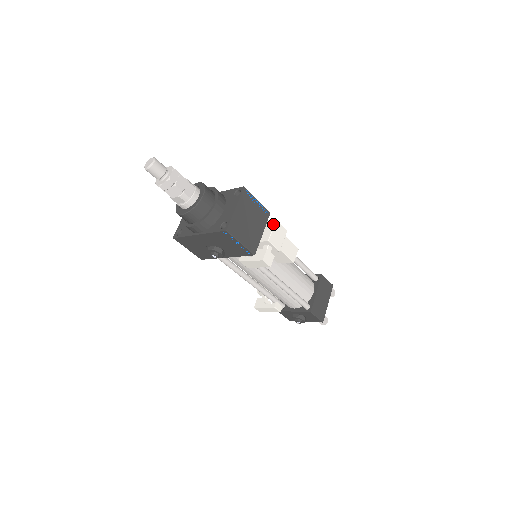
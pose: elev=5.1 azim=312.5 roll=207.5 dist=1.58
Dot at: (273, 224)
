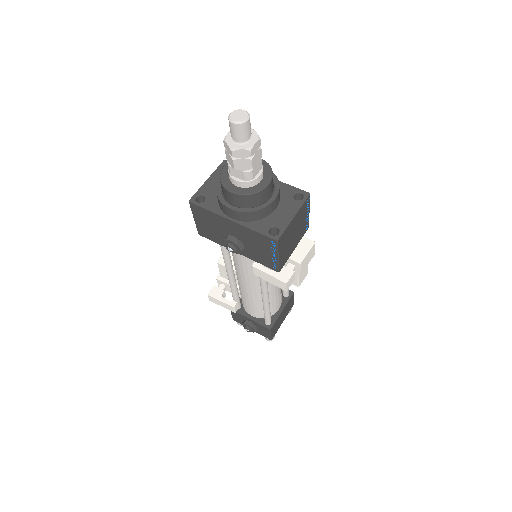
Dot at: (310, 245)
